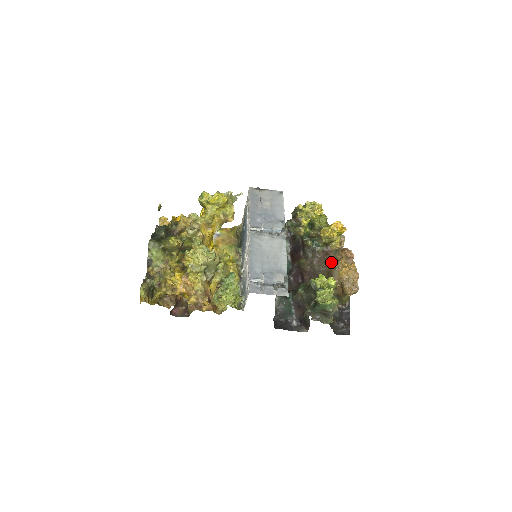
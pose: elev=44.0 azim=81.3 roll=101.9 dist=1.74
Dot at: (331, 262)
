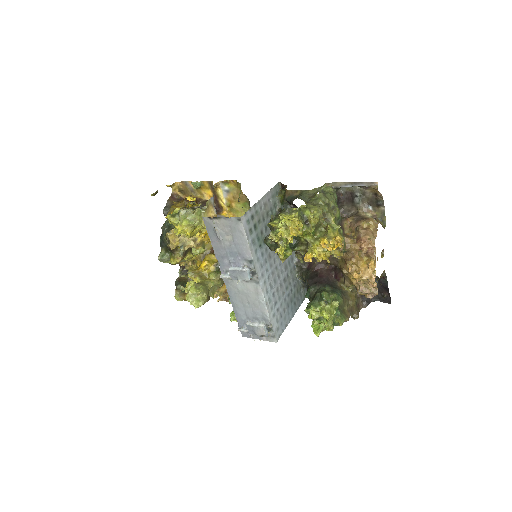
Dot at: (342, 259)
